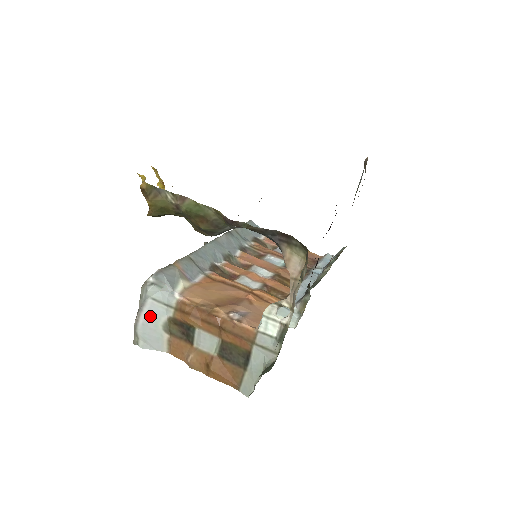
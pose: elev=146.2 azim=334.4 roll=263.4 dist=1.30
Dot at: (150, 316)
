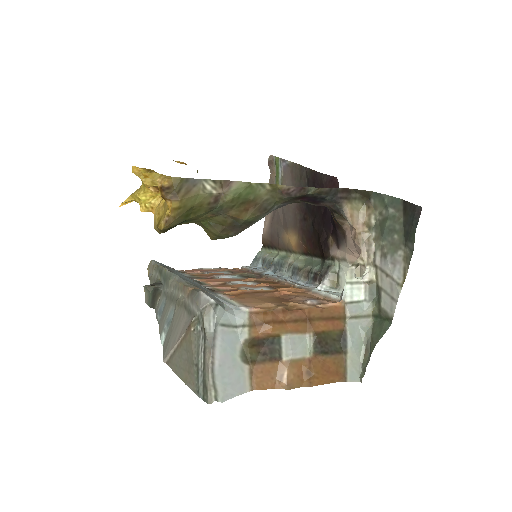
Dot at: (225, 350)
